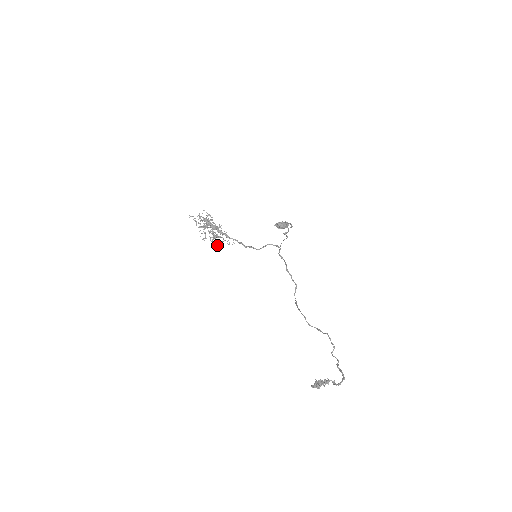
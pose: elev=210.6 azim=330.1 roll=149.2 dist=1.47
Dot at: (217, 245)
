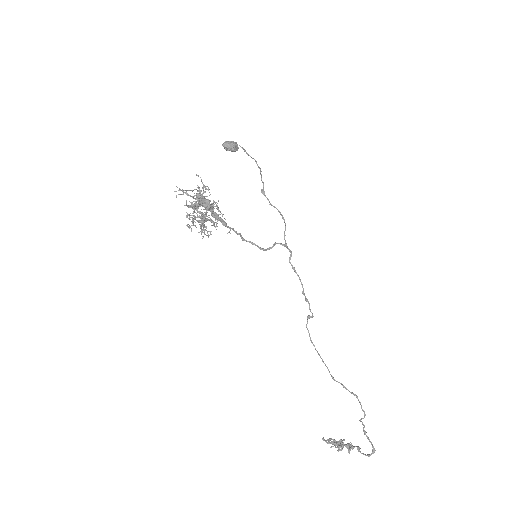
Dot at: (201, 230)
